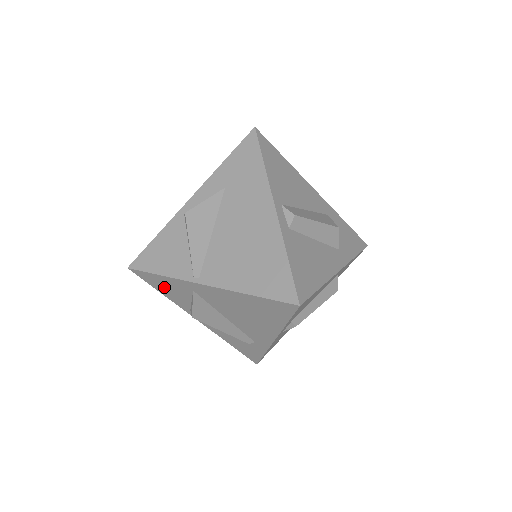
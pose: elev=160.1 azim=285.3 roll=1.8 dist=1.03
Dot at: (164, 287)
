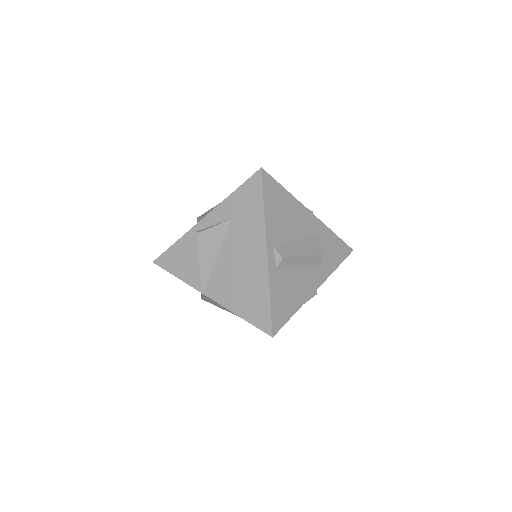
Dot at: occluded
